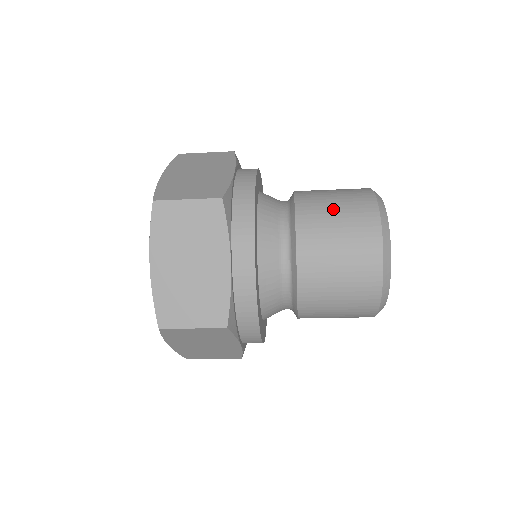
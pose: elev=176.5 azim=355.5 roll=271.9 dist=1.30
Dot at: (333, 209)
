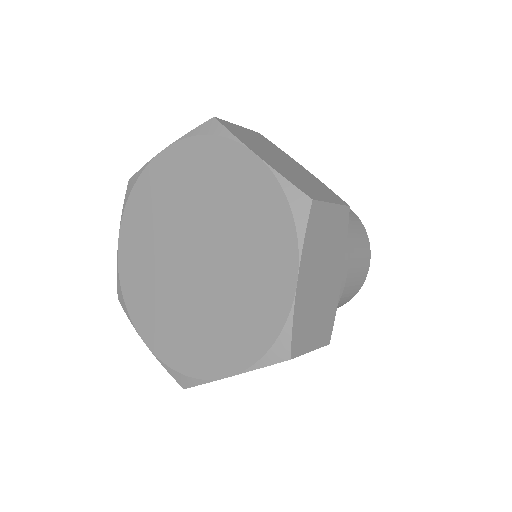
Dot at: occluded
